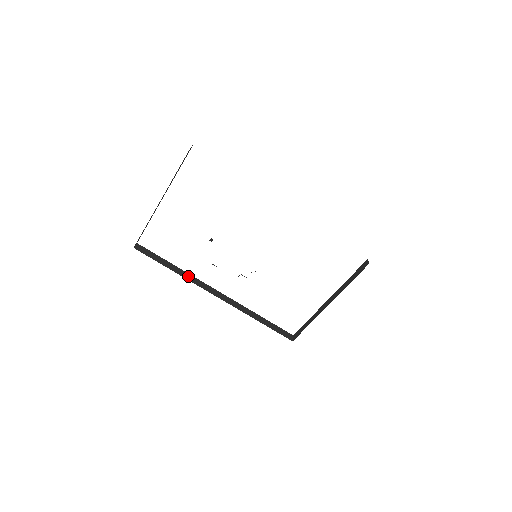
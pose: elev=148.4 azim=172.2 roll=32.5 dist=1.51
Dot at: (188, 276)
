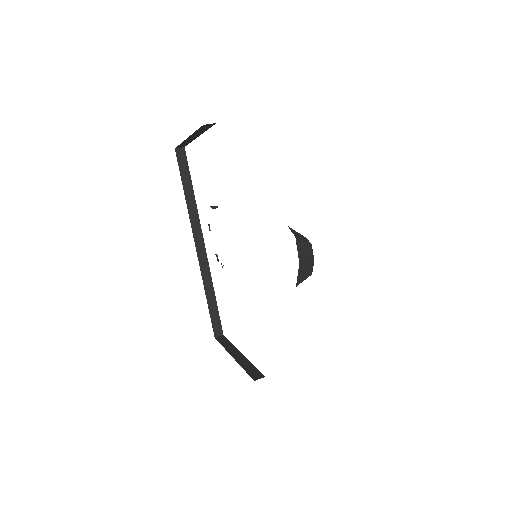
Dot at: (193, 210)
